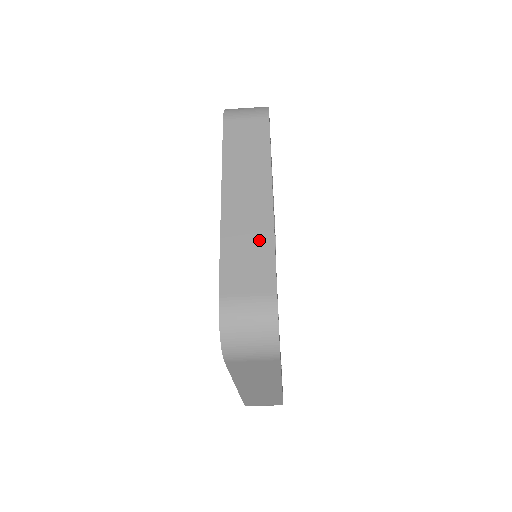
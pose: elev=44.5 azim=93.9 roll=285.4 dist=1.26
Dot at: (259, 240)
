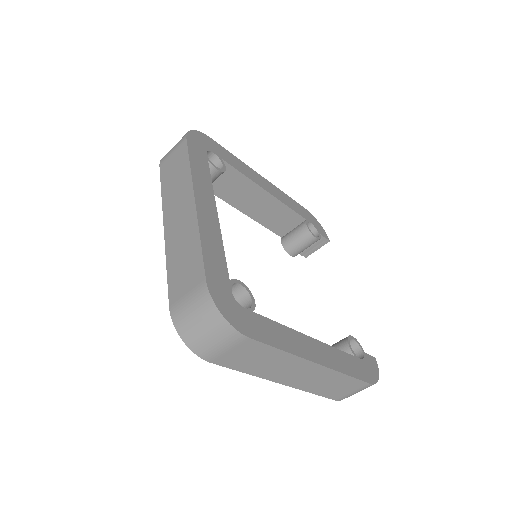
Dot at: (190, 243)
